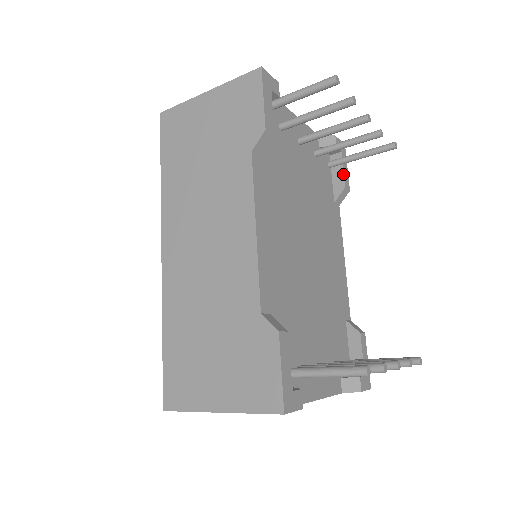
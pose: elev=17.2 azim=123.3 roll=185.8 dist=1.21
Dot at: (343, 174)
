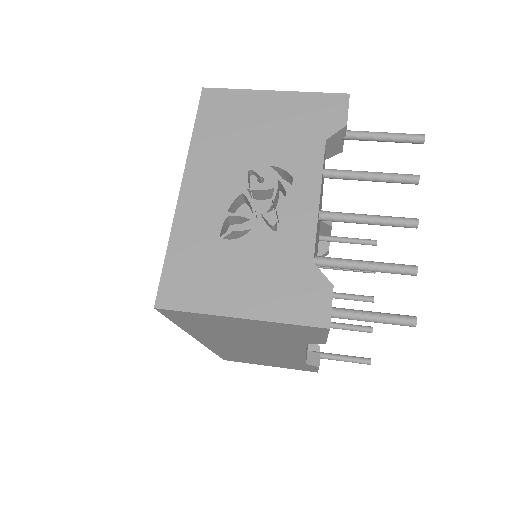
Dot at: (343, 142)
